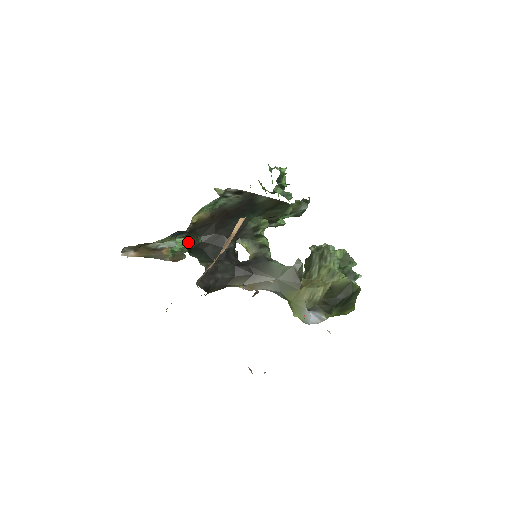
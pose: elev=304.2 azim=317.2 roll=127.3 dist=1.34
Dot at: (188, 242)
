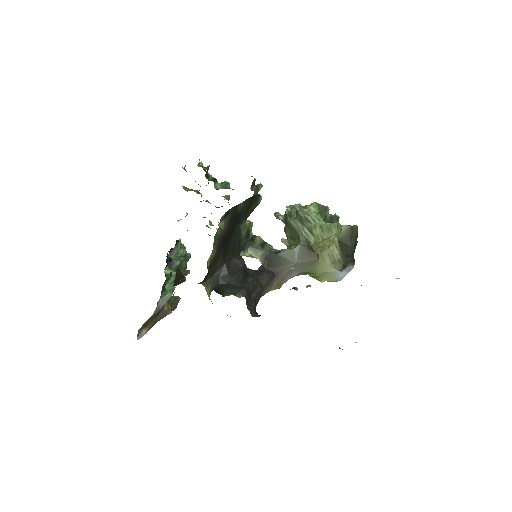
Dot at: (172, 284)
